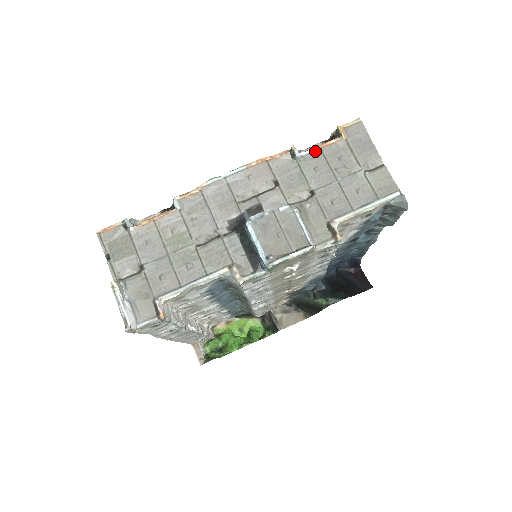
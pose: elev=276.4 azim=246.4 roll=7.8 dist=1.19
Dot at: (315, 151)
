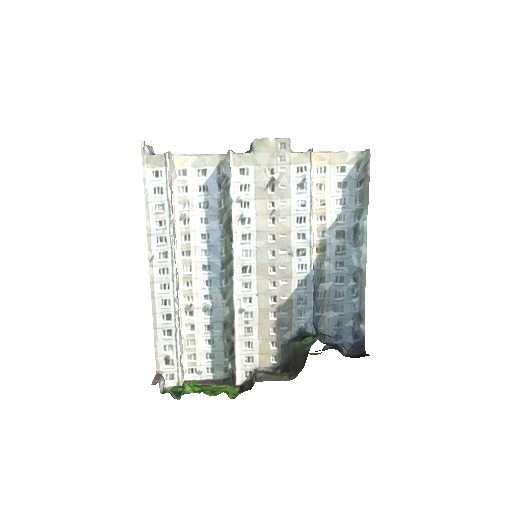
Dot at: occluded
